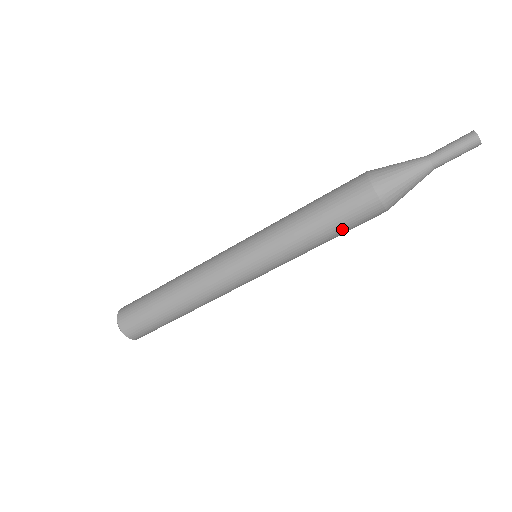
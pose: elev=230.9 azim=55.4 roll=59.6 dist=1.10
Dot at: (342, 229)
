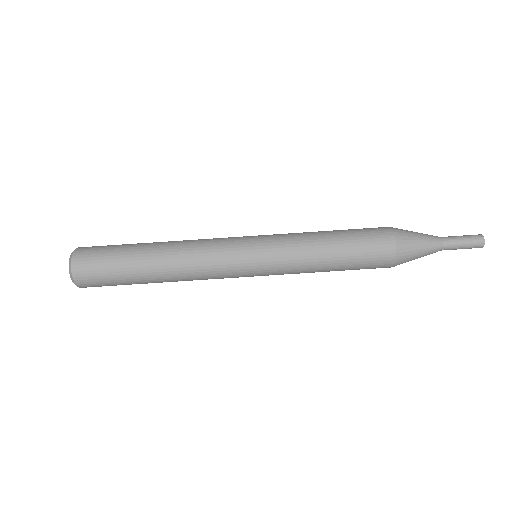
Dot at: (351, 241)
